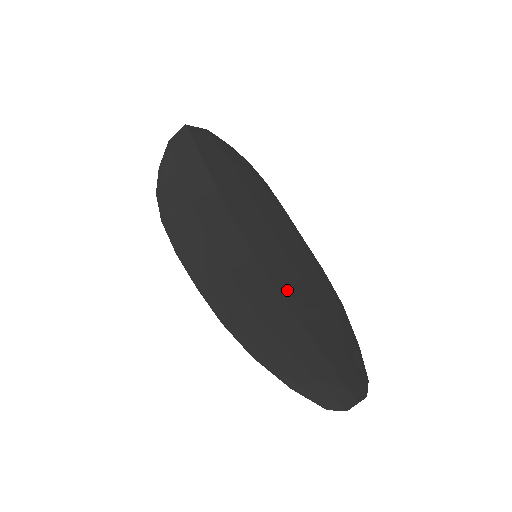
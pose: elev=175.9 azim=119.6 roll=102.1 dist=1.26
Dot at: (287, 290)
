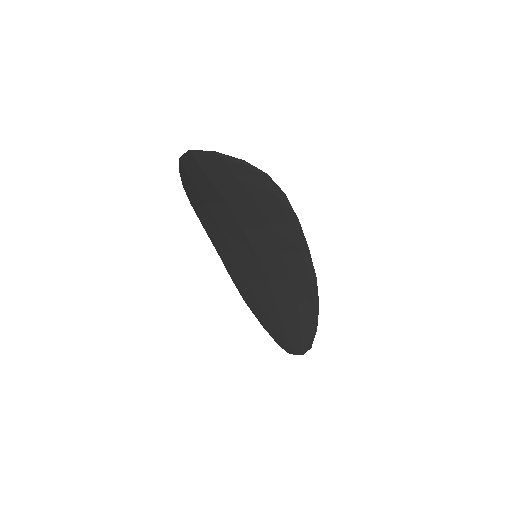
Dot at: (275, 283)
